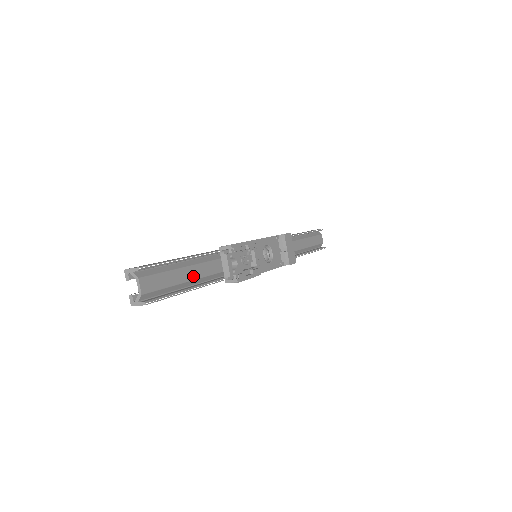
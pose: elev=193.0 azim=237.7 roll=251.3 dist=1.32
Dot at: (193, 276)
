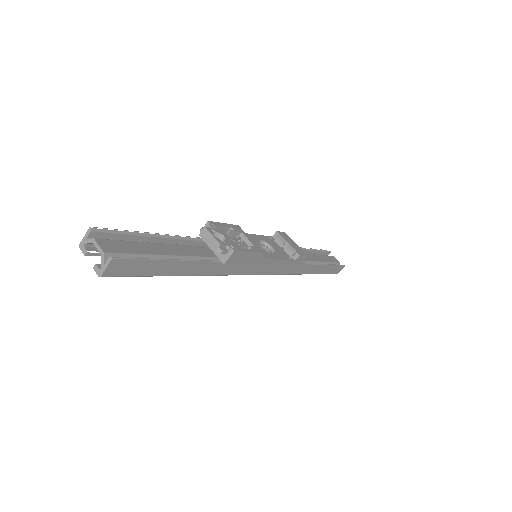
Dot at: (174, 253)
